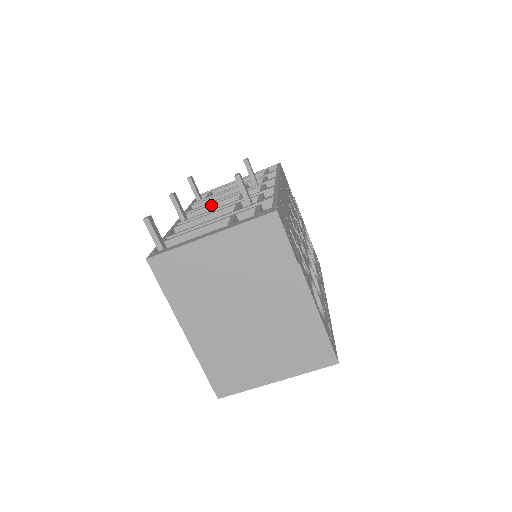
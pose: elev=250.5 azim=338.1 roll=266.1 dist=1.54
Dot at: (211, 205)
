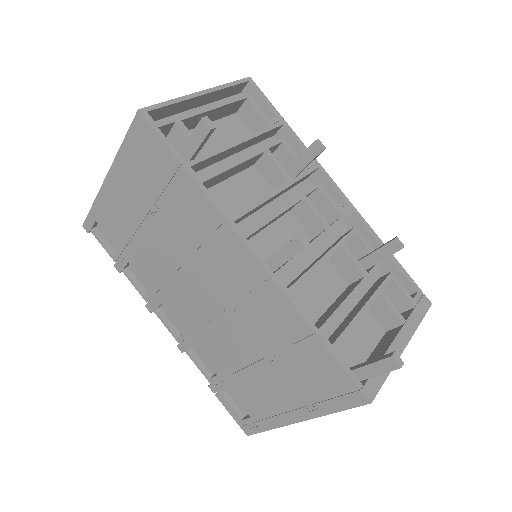
Dot at: occluded
